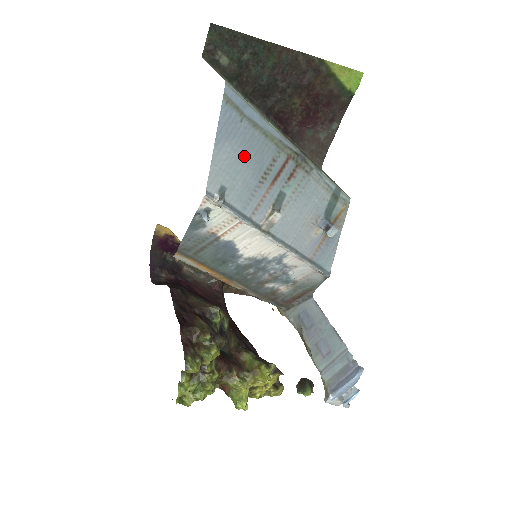
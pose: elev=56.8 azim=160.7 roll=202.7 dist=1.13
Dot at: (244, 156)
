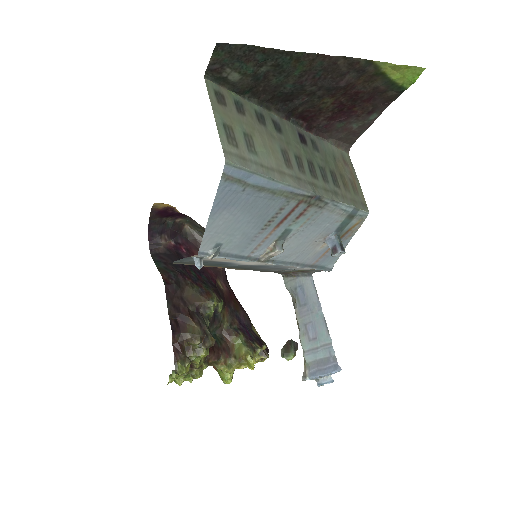
Dot at: (245, 216)
